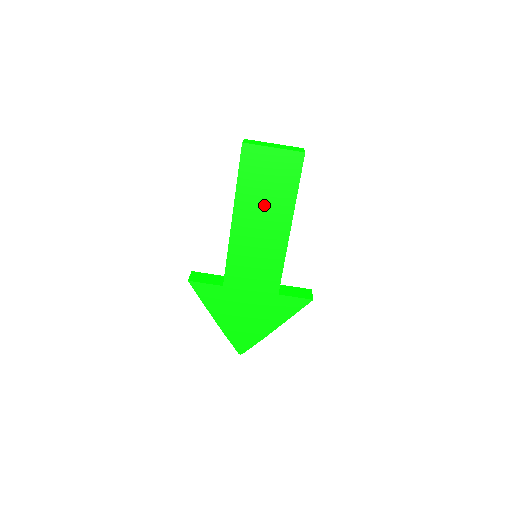
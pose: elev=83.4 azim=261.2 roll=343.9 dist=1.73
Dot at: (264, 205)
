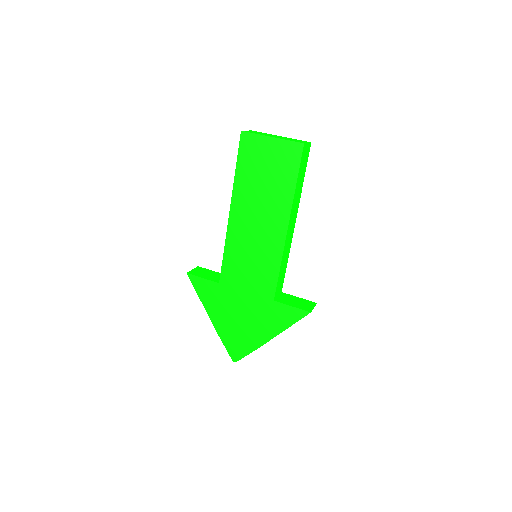
Dot at: (261, 199)
